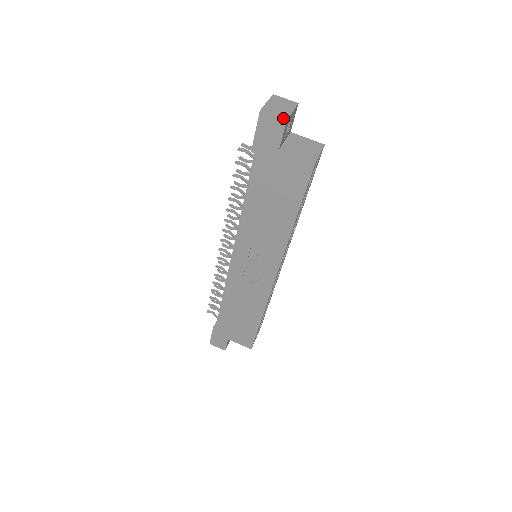
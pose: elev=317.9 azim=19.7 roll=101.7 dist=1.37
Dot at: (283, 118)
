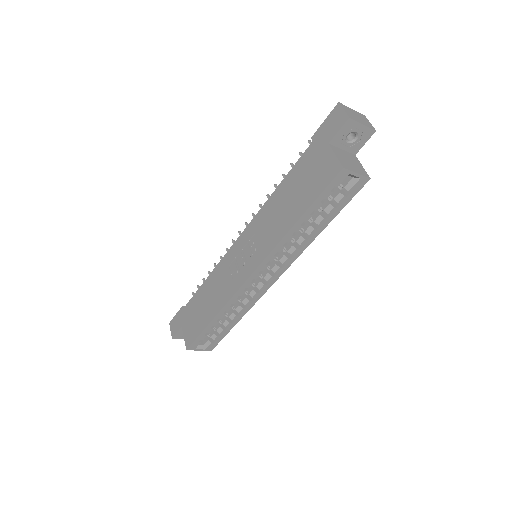
Dot at: (348, 115)
